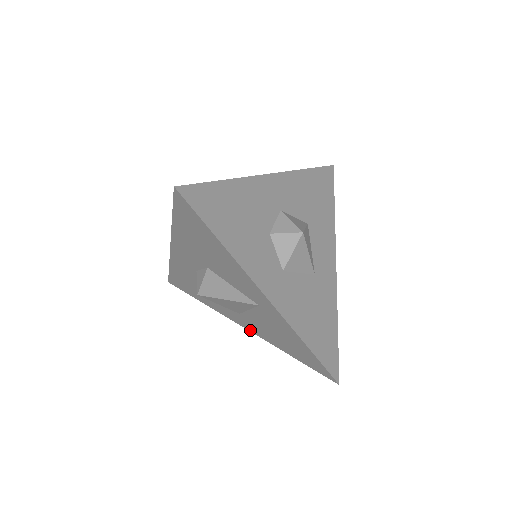
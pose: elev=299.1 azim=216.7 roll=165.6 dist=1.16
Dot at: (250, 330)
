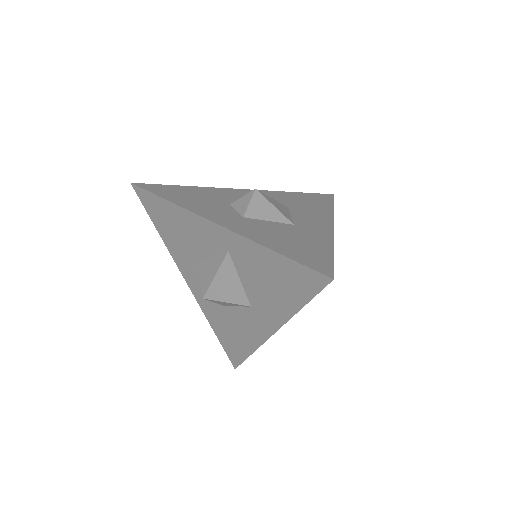
Dot at: (275, 328)
